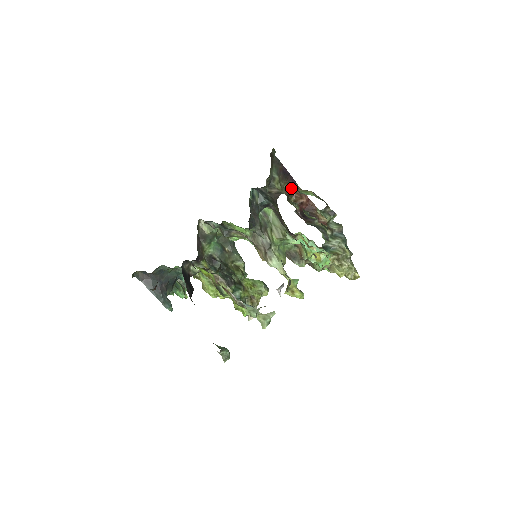
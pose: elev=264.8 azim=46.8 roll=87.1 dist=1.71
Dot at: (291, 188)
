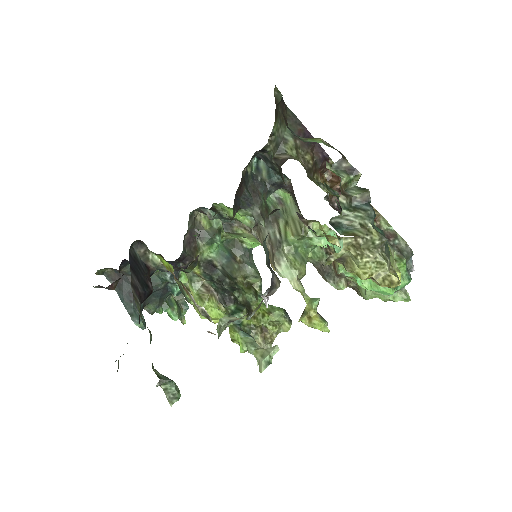
Dot at: (321, 164)
